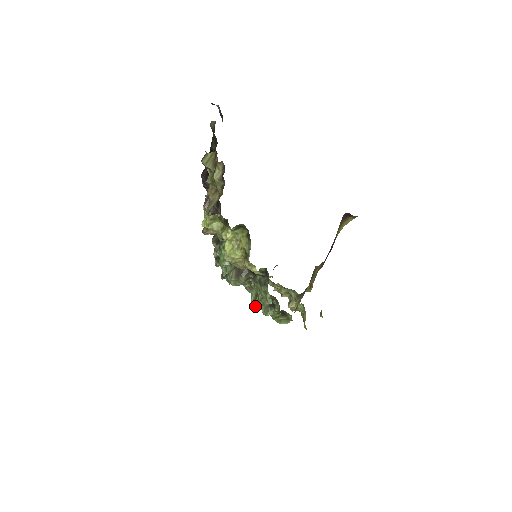
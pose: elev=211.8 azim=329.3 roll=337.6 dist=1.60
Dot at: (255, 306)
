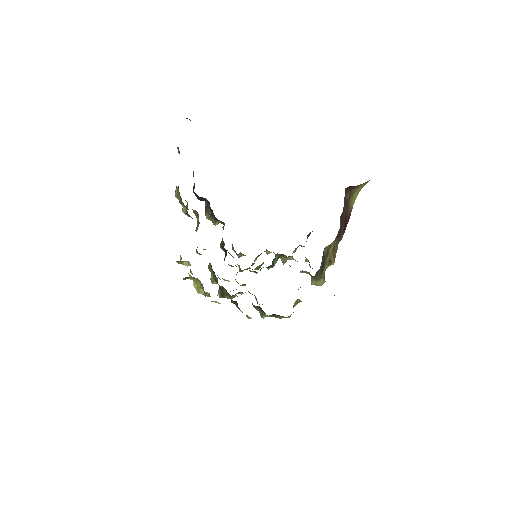
Dot at: (259, 304)
